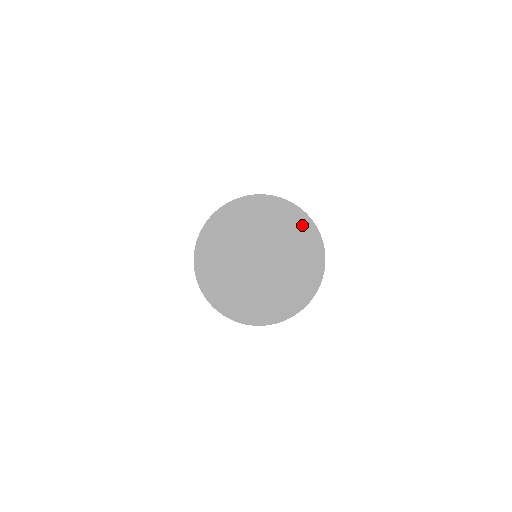
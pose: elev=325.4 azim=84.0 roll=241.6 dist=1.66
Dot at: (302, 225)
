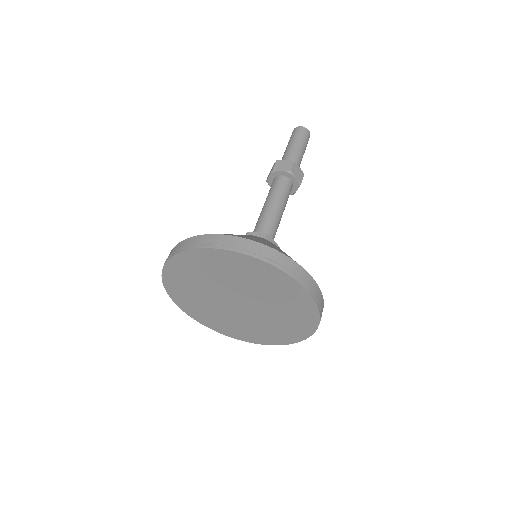
Dot at: (286, 285)
